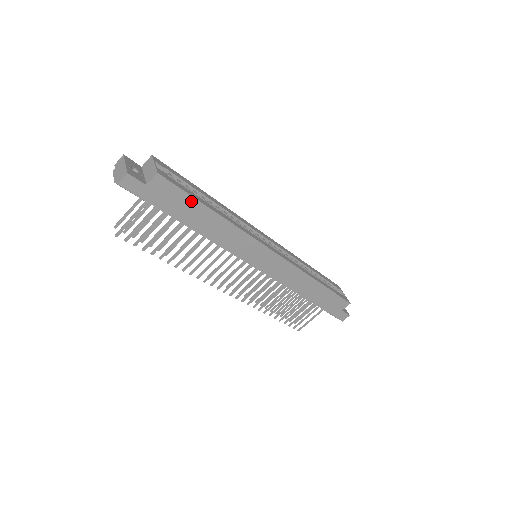
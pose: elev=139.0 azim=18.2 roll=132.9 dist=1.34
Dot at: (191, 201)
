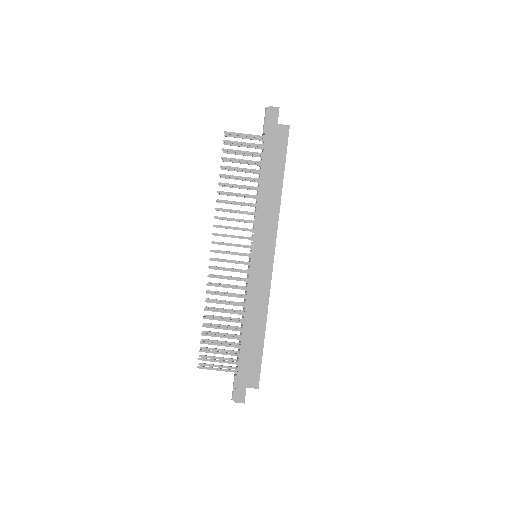
Dot at: (282, 160)
